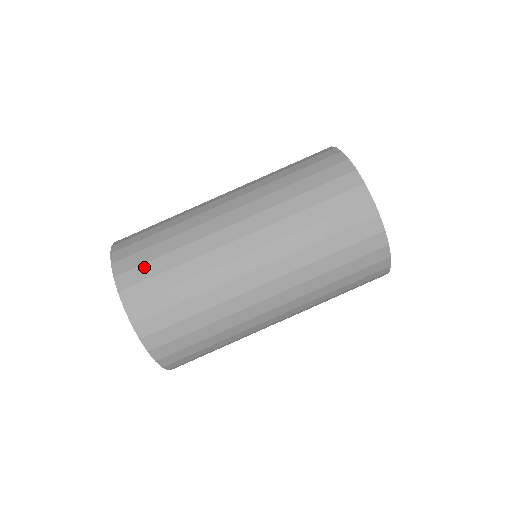
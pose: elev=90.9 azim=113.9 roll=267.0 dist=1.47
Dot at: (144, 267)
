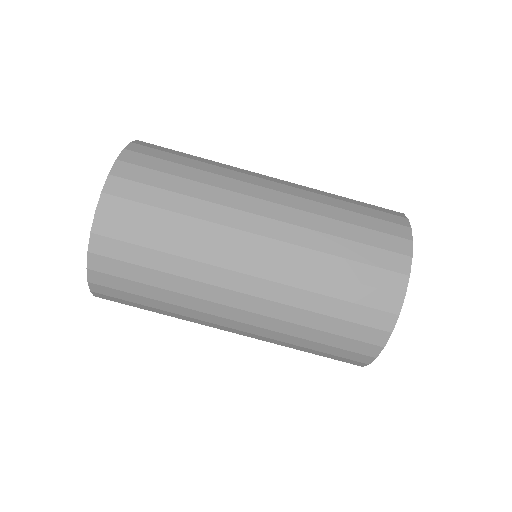
Dot at: (145, 188)
